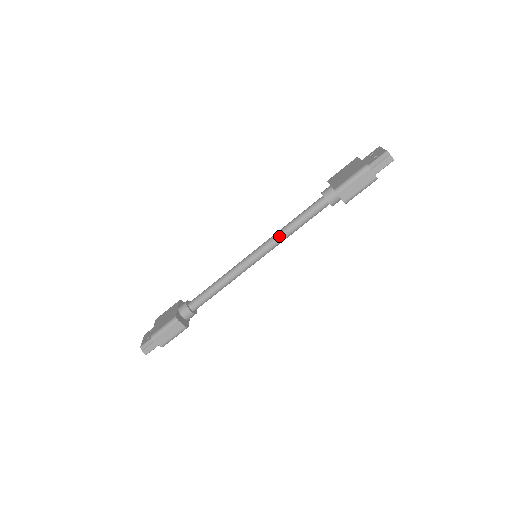
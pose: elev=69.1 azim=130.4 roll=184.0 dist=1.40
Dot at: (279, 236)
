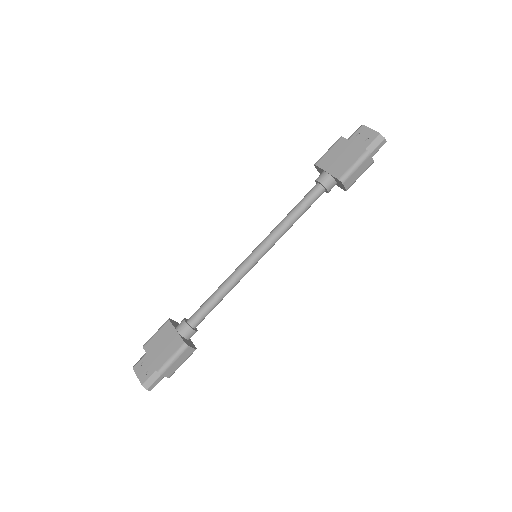
Dot at: (281, 232)
